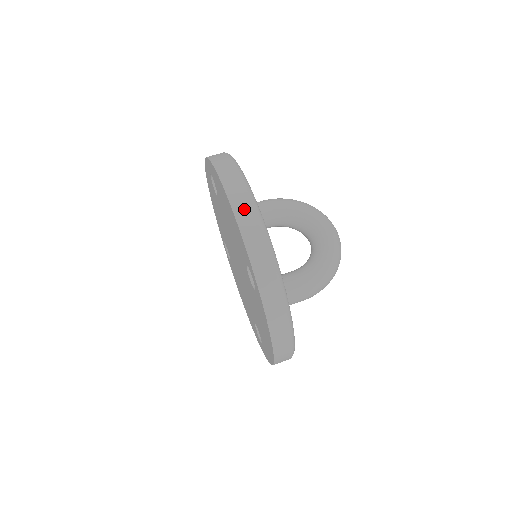
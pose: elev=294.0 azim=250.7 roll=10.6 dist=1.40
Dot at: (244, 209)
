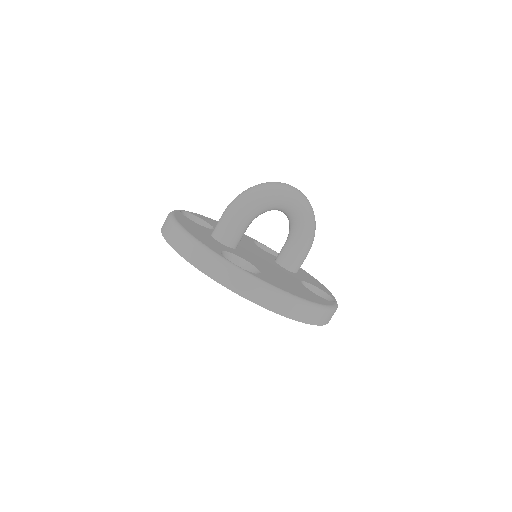
Dot at: (318, 318)
